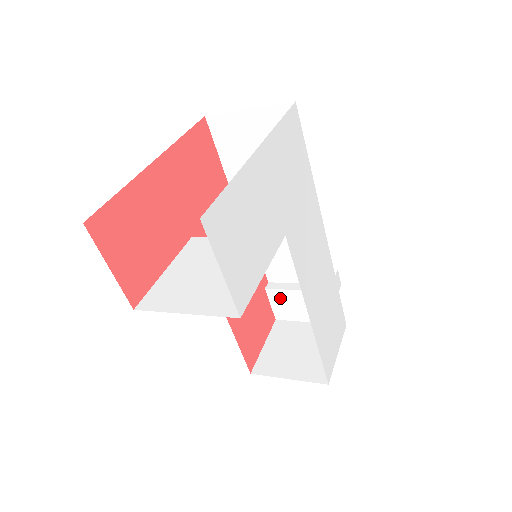
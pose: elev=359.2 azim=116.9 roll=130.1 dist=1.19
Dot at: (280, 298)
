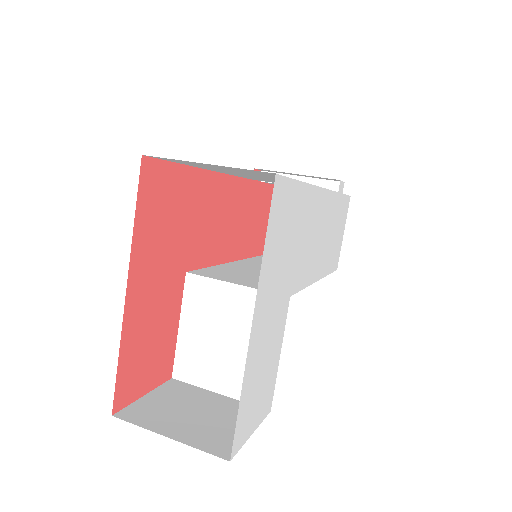
Dot at: occluded
